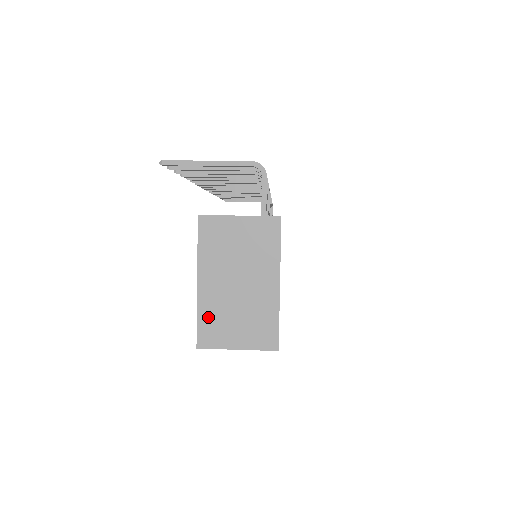
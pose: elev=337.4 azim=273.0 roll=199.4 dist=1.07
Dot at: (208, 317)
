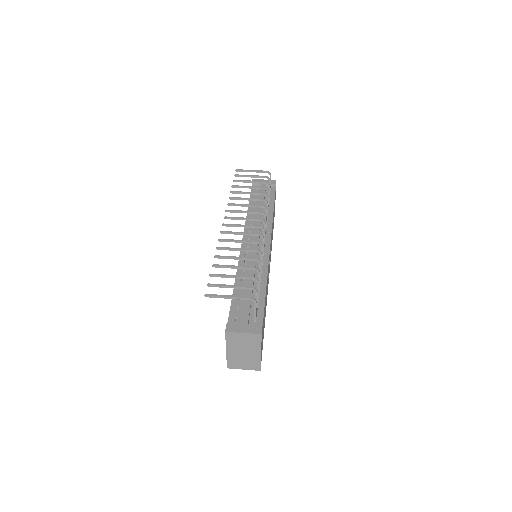
Dot at: (231, 360)
